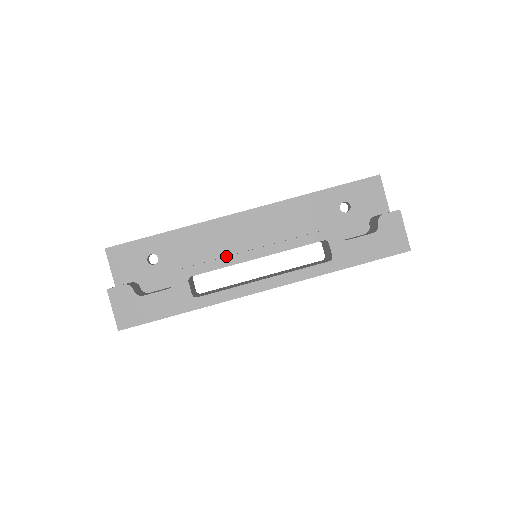
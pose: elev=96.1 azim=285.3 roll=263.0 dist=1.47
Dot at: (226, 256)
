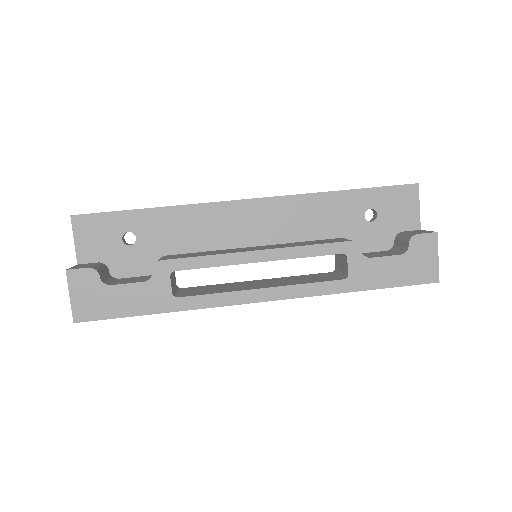
Dot at: (220, 251)
